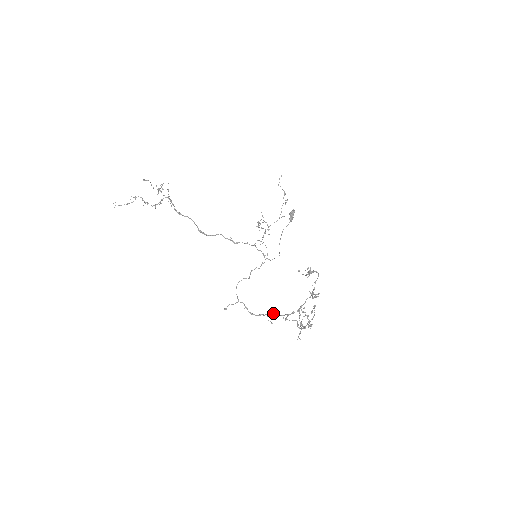
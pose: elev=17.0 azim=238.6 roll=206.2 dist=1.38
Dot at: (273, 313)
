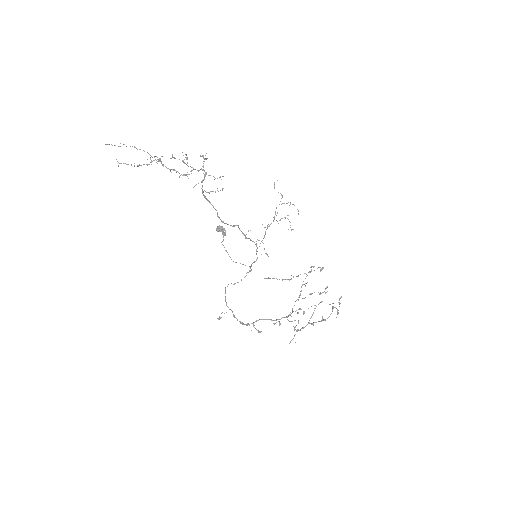
Dot at: (266, 319)
